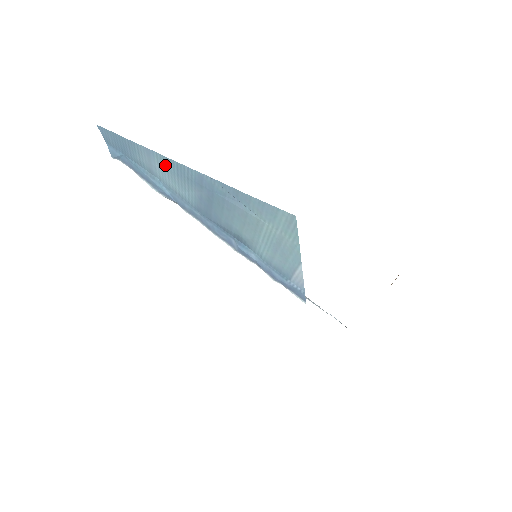
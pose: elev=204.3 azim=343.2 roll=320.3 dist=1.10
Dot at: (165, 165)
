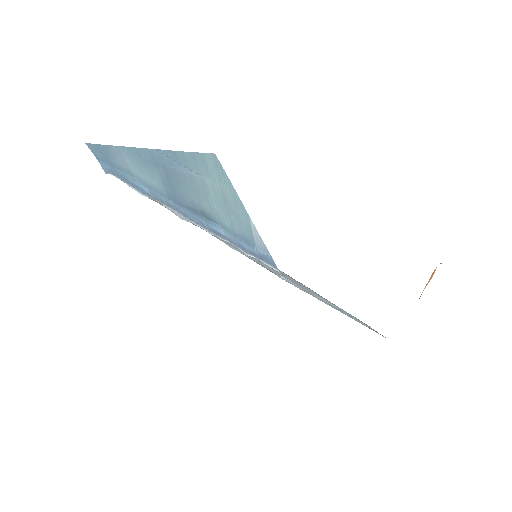
Dot at: (131, 157)
